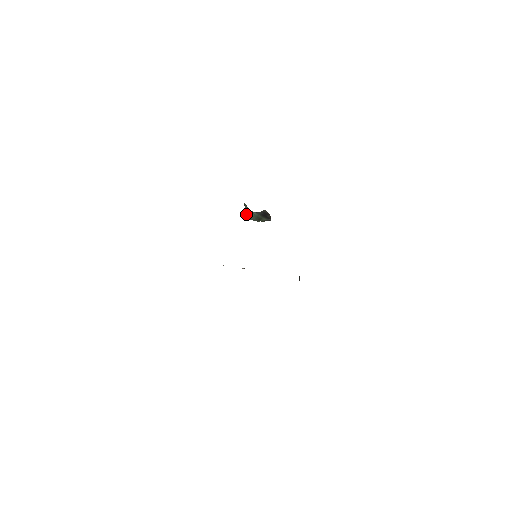
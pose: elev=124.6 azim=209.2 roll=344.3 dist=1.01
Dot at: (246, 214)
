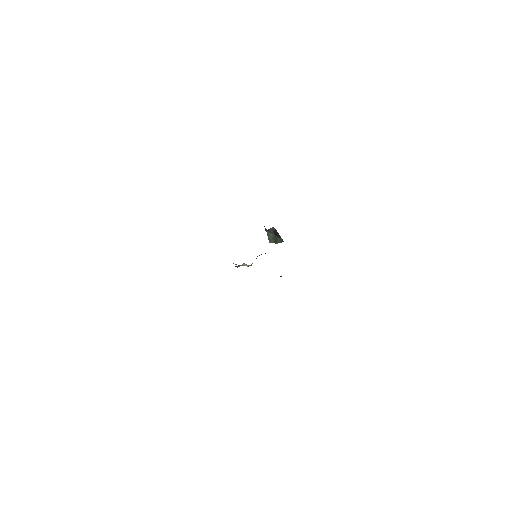
Dot at: (268, 237)
